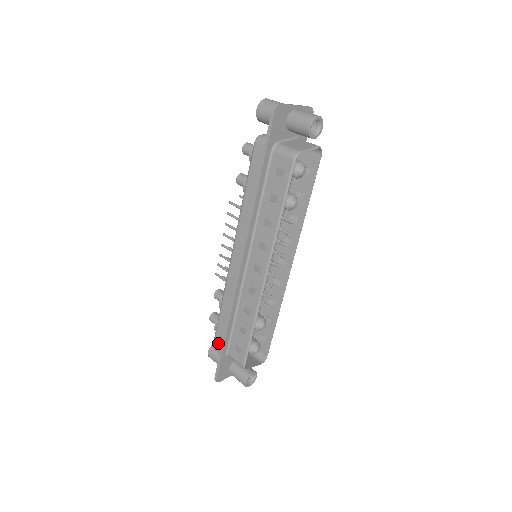
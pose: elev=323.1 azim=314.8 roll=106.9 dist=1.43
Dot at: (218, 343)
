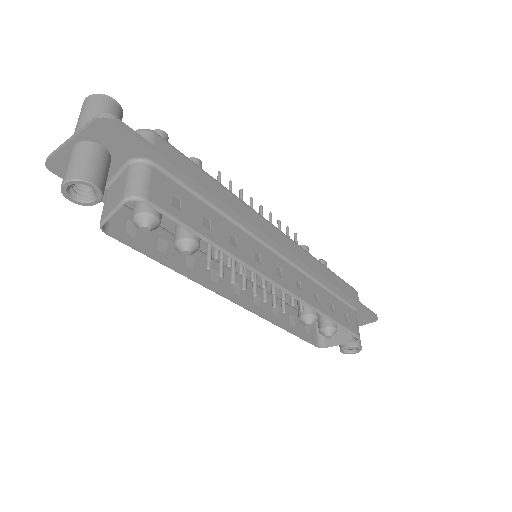
Dot at: occluded
